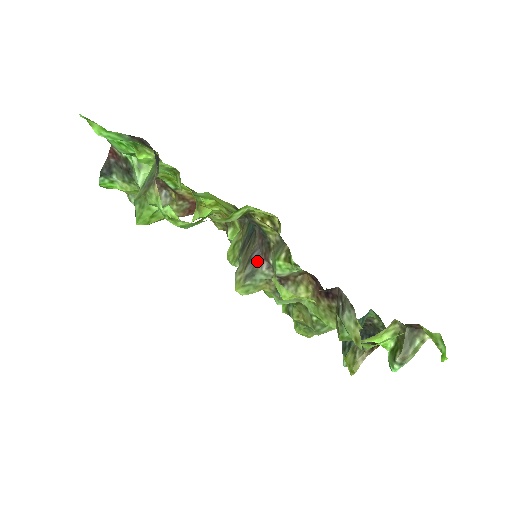
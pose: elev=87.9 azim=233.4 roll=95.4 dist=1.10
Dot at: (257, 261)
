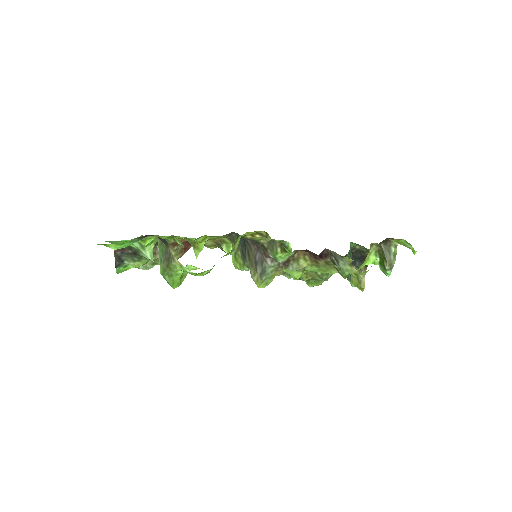
Dot at: (262, 261)
